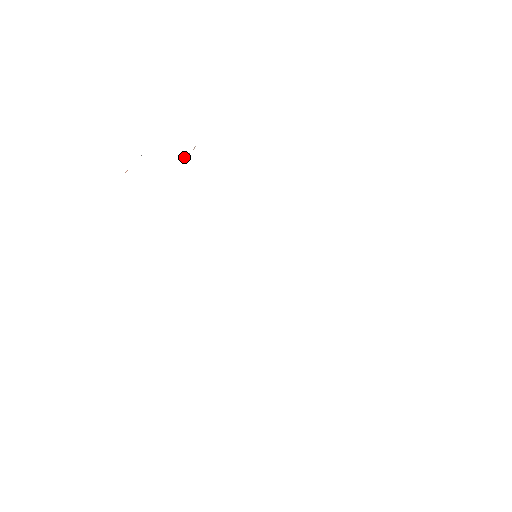
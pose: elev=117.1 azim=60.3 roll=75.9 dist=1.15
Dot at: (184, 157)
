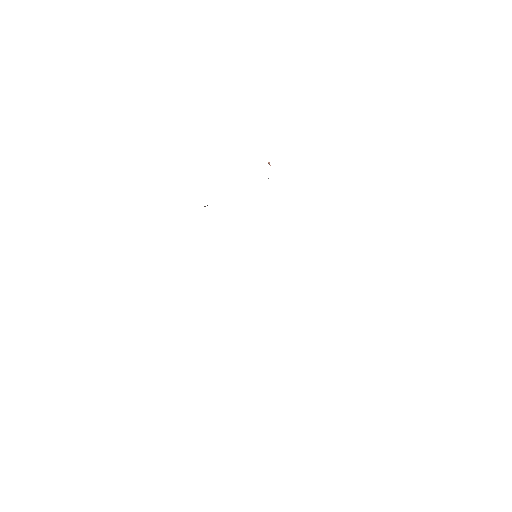
Dot at: occluded
